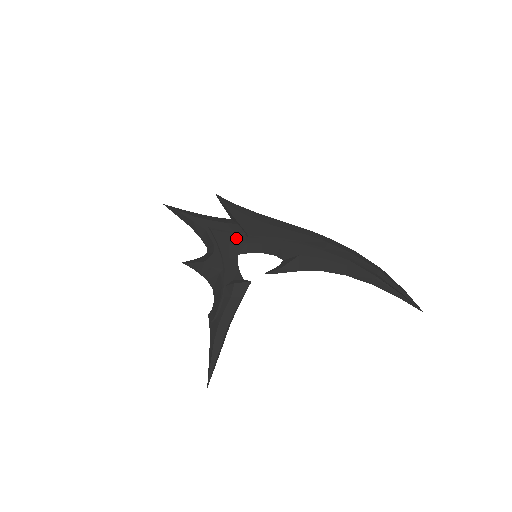
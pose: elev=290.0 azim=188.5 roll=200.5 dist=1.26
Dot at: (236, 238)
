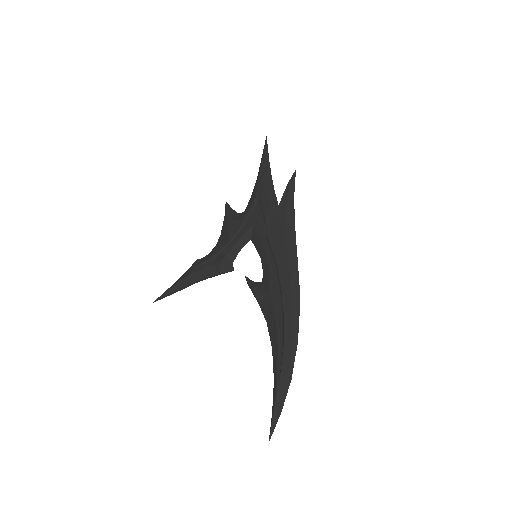
Dot at: (261, 226)
